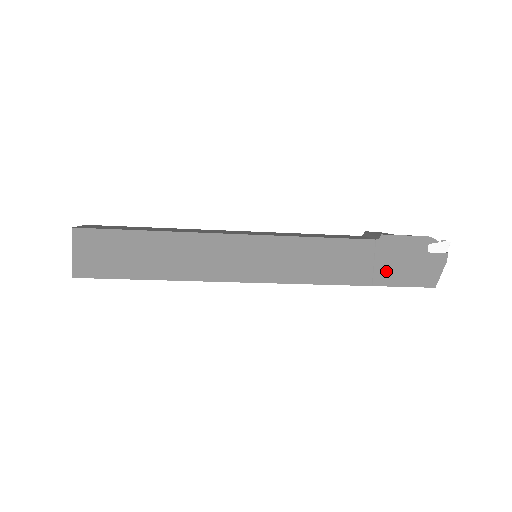
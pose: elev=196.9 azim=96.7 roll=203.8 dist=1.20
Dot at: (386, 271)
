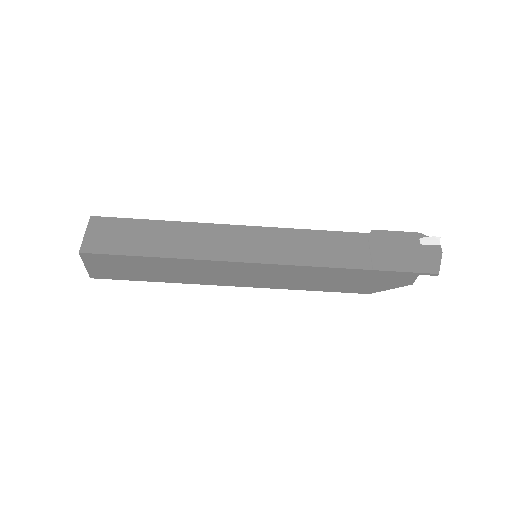
Dot at: (384, 258)
